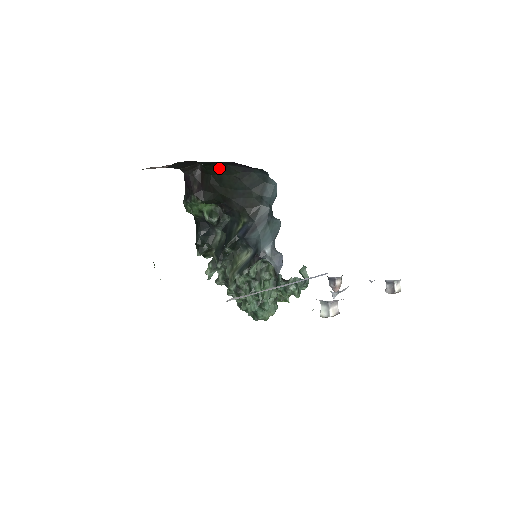
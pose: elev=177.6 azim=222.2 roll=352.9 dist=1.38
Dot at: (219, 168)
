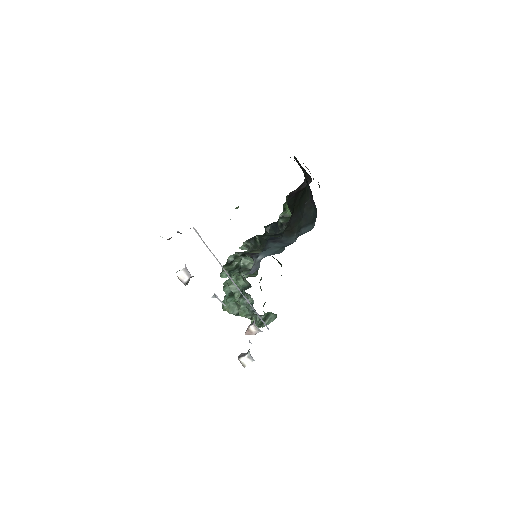
Dot at: (307, 185)
